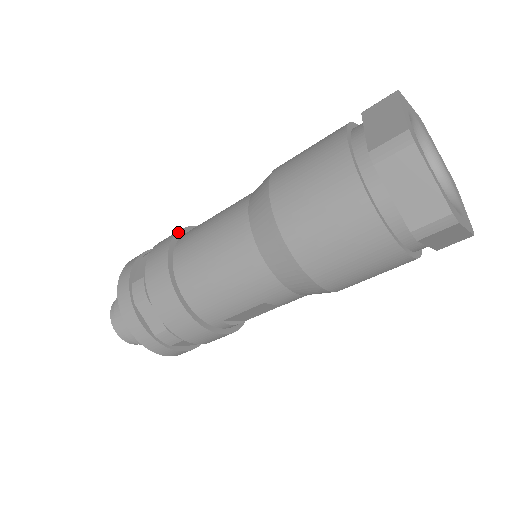
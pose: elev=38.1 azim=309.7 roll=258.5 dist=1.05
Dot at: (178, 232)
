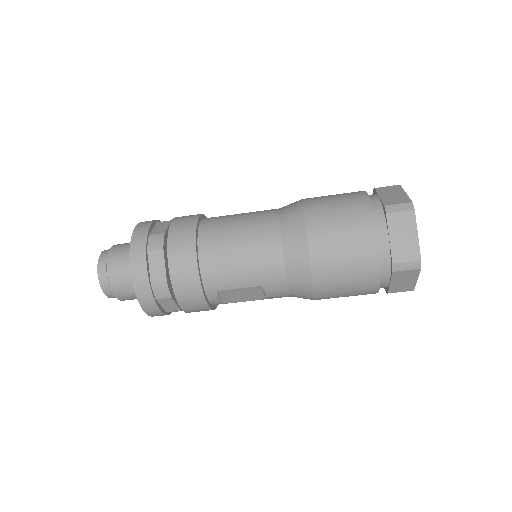
Dot at: (202, 214)
